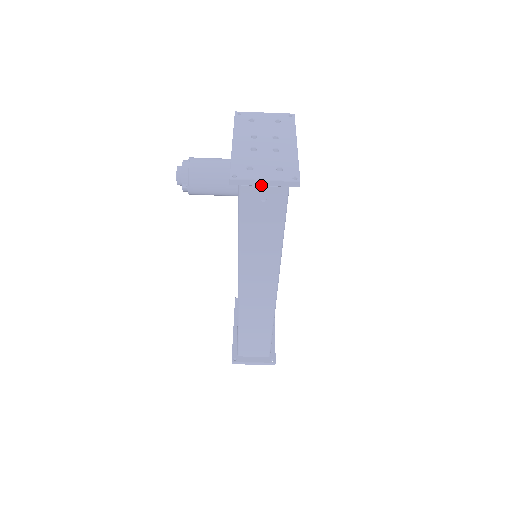
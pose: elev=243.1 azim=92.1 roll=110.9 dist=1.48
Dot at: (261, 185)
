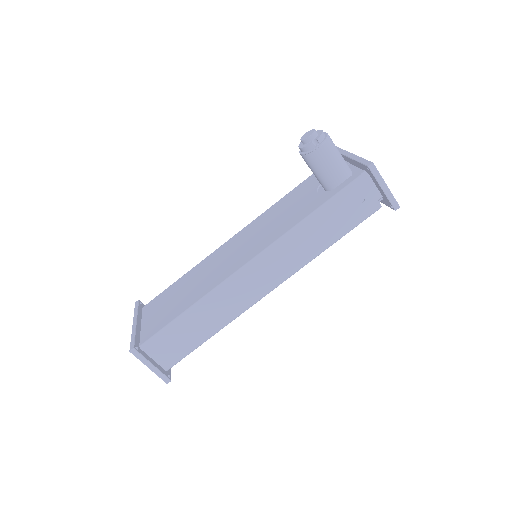
Dot at: (381, 186)
